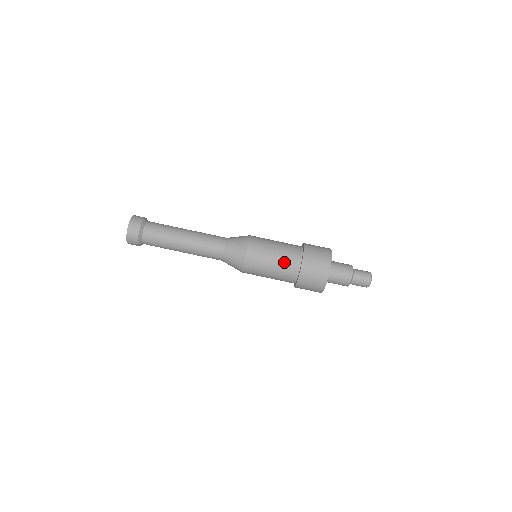
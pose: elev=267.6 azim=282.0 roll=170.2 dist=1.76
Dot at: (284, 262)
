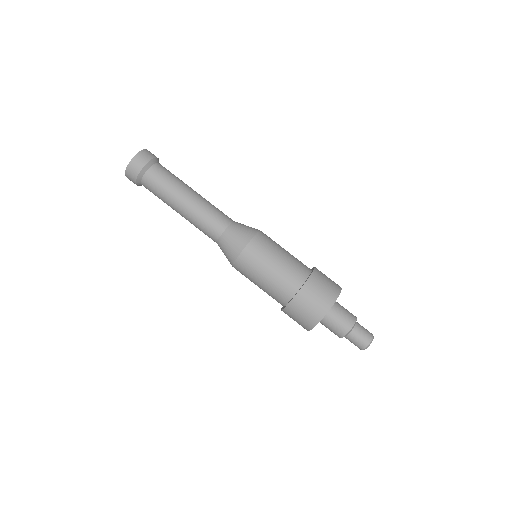
Dot at: (294, 262)
